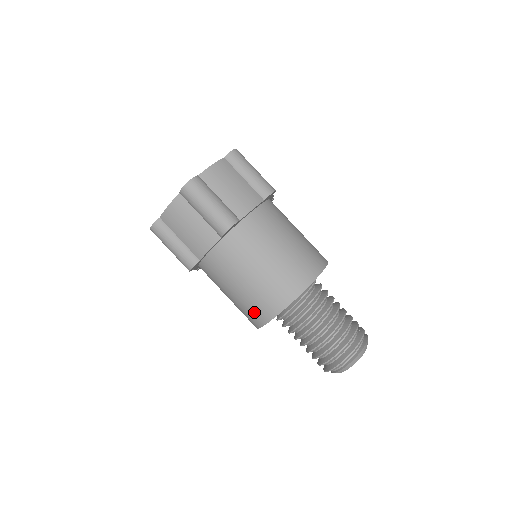
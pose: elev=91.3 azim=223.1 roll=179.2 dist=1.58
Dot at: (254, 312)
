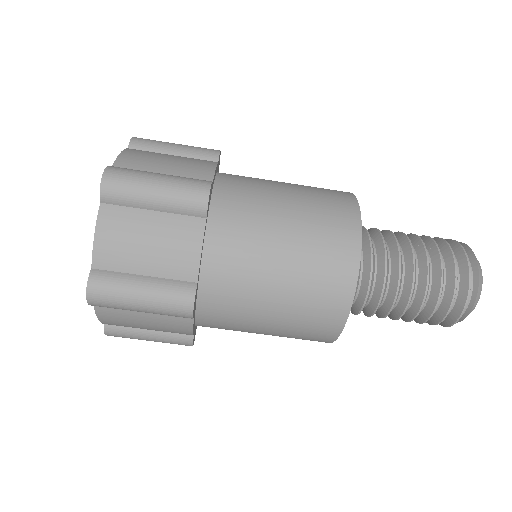
Dot at: occluded
